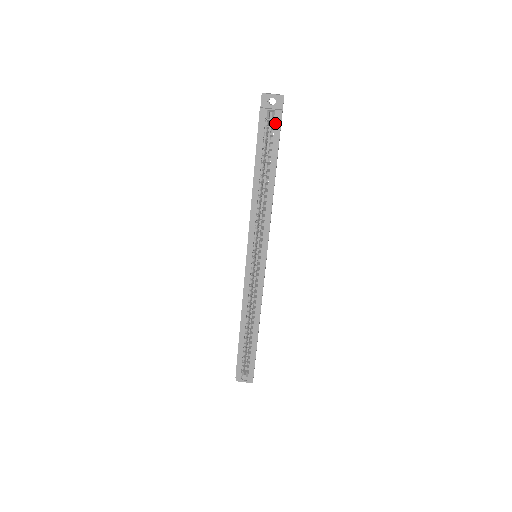
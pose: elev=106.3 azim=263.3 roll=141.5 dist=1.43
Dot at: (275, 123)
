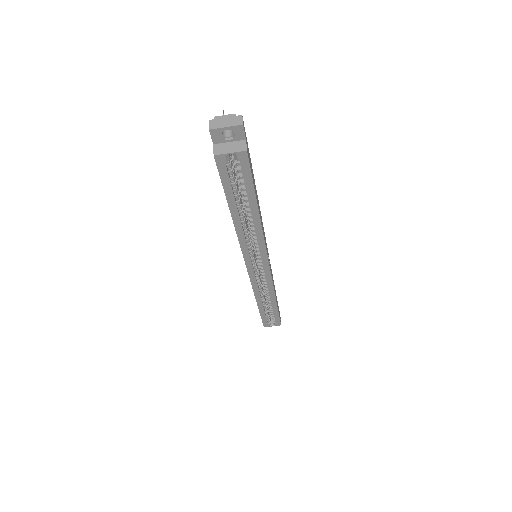
Dot at: (241, 165)
